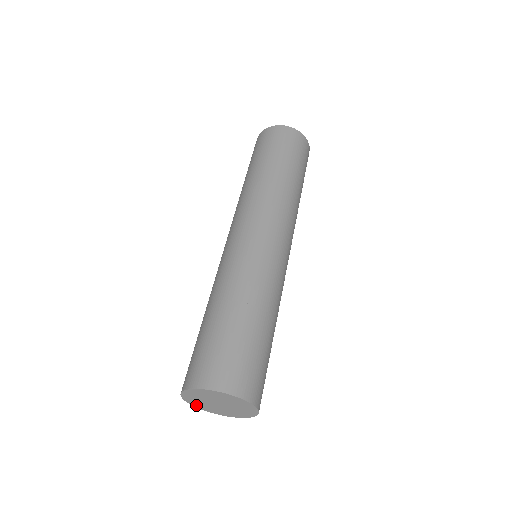
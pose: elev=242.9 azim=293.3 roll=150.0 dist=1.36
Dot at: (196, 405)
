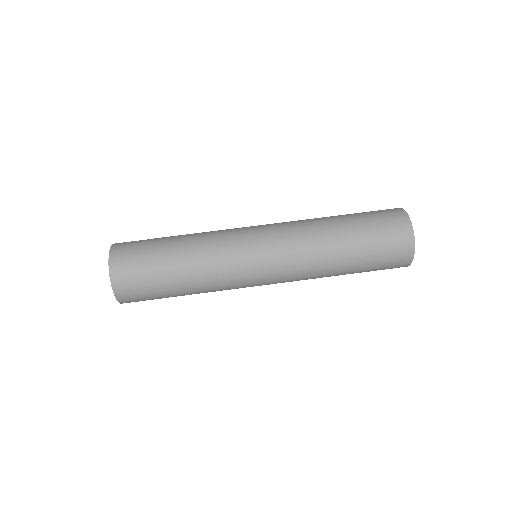
Dot at: occluded
